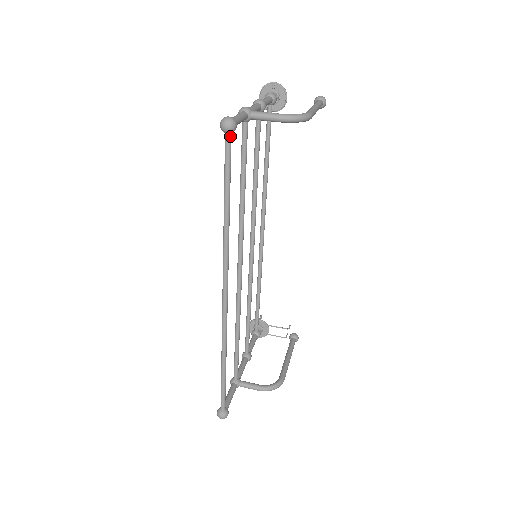
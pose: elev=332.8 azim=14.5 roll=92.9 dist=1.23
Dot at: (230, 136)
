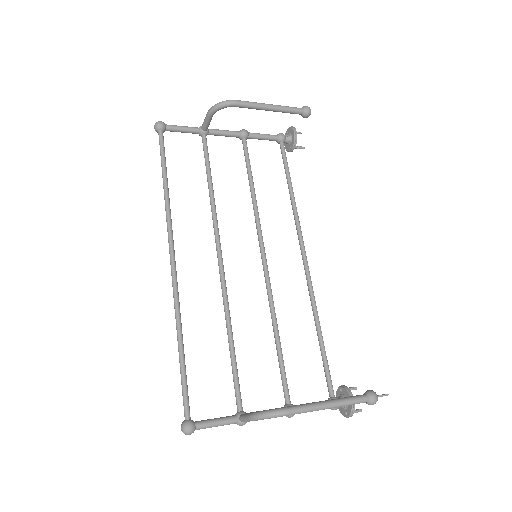
Dot at: (160, 132)
